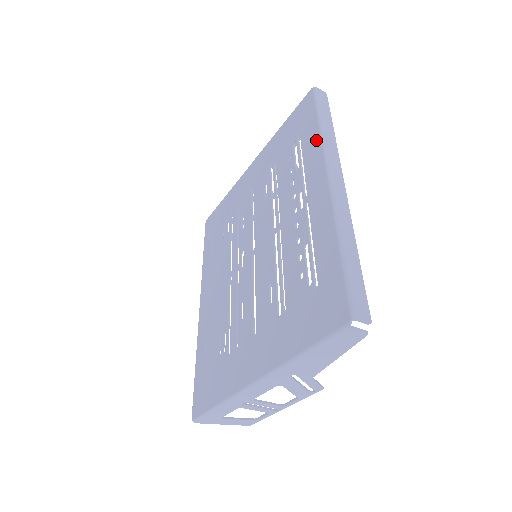
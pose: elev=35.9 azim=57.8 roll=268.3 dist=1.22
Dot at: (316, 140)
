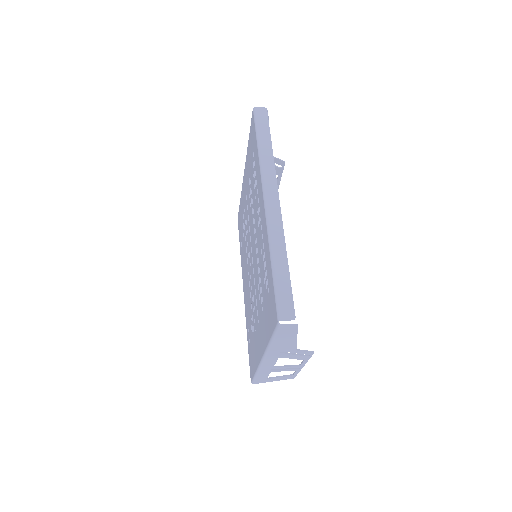
Dot at: (258, 163)
